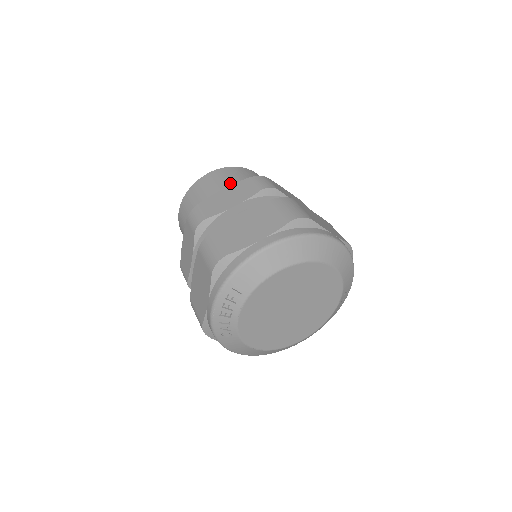
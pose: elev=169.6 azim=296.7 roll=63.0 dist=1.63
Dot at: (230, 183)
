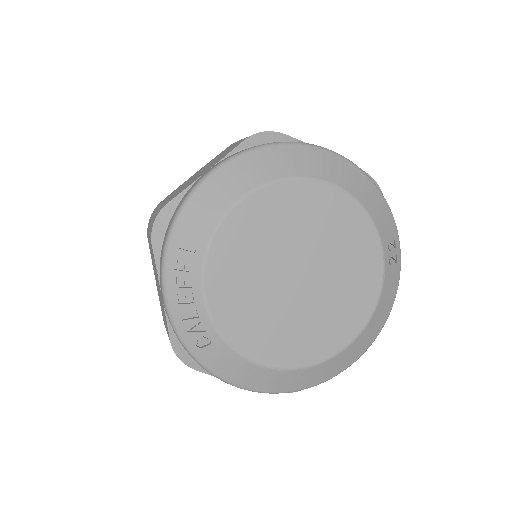
Dot at: occluded
